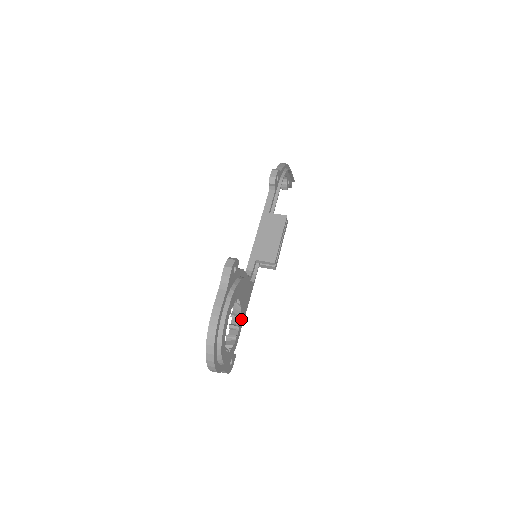
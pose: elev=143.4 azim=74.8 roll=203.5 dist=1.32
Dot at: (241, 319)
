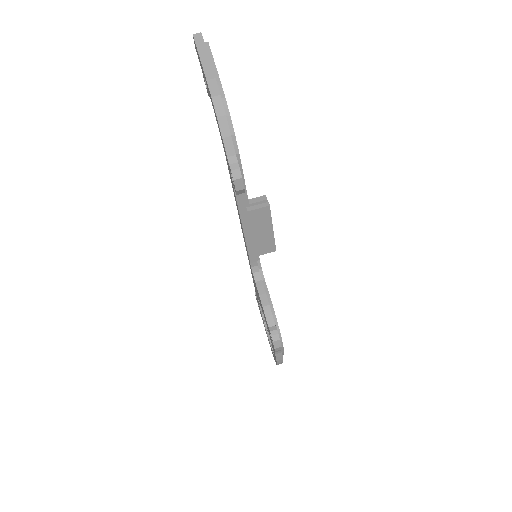
Dot at: occluded
